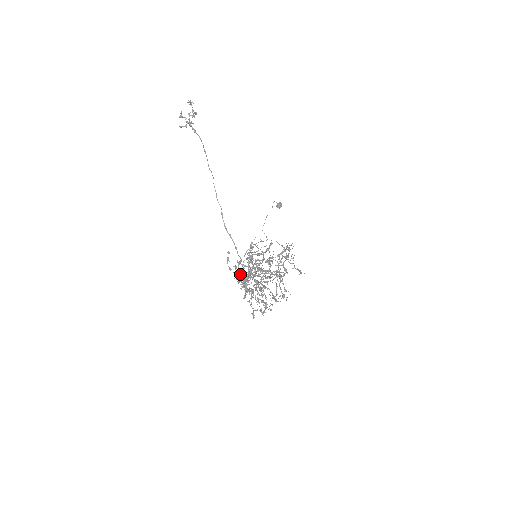
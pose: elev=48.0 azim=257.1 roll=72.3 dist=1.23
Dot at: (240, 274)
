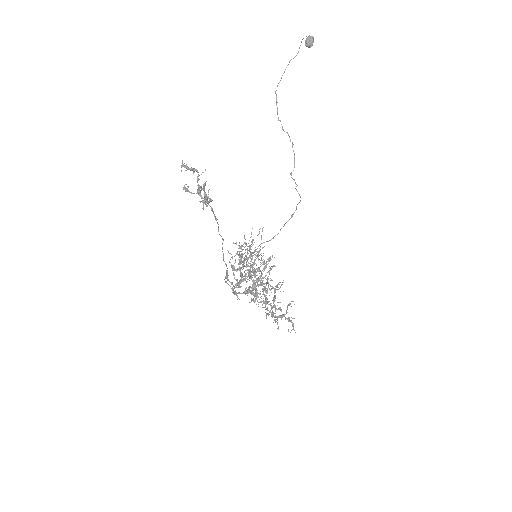
Dot at: (236, 285)
